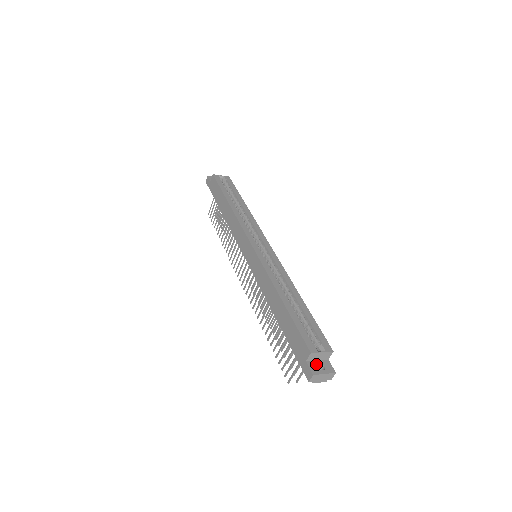
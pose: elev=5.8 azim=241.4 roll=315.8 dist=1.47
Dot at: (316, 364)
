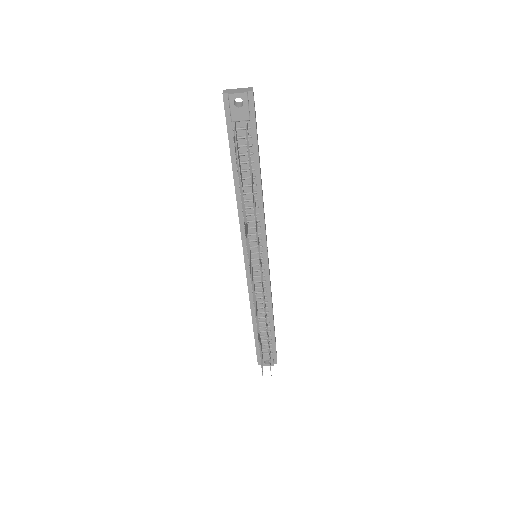
Dot at: (235, 102)
